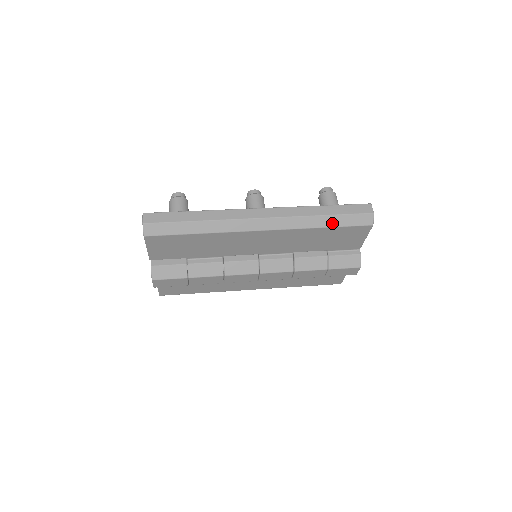
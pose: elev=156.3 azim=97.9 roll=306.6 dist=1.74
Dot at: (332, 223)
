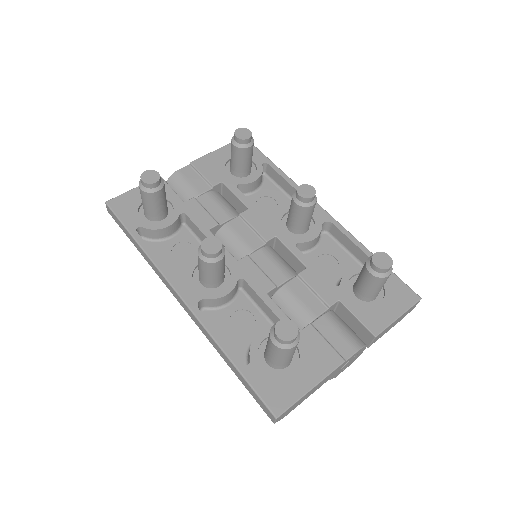
Dot at: occluded
